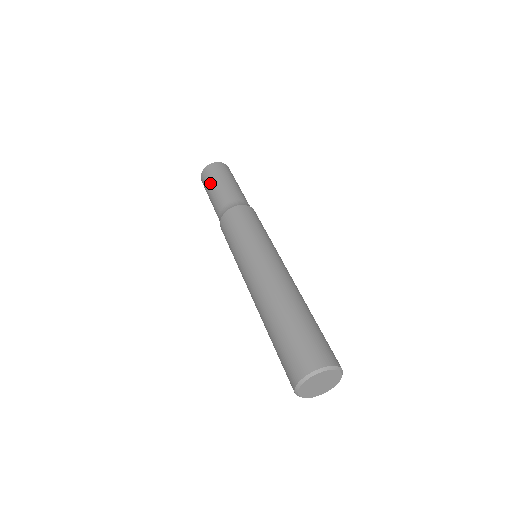
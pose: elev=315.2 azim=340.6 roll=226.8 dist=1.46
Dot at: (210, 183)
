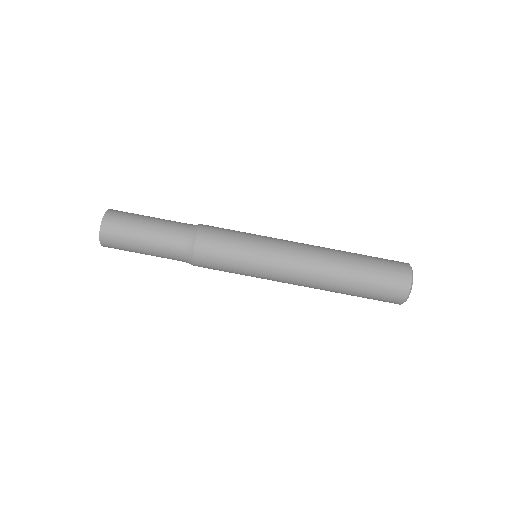
Dot at: (131, 238)
